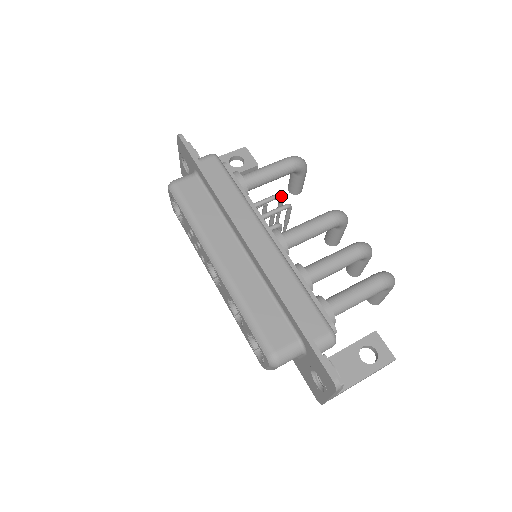
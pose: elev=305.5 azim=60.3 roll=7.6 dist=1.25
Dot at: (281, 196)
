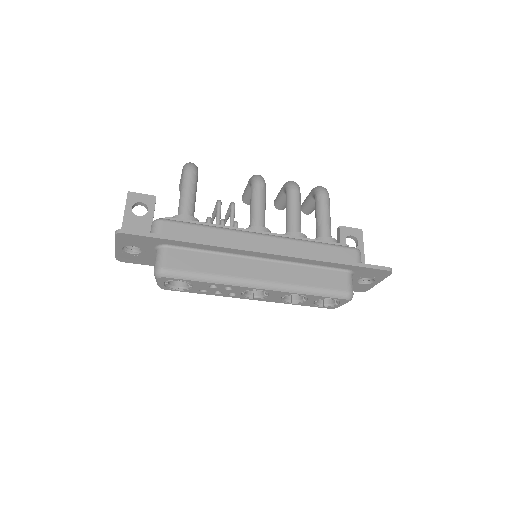
Dot at: (221, 203)
